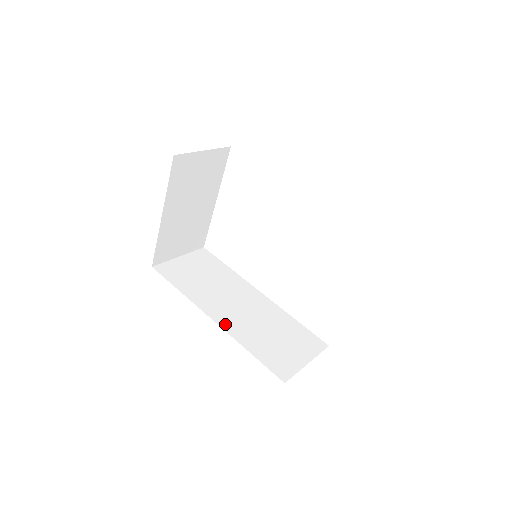
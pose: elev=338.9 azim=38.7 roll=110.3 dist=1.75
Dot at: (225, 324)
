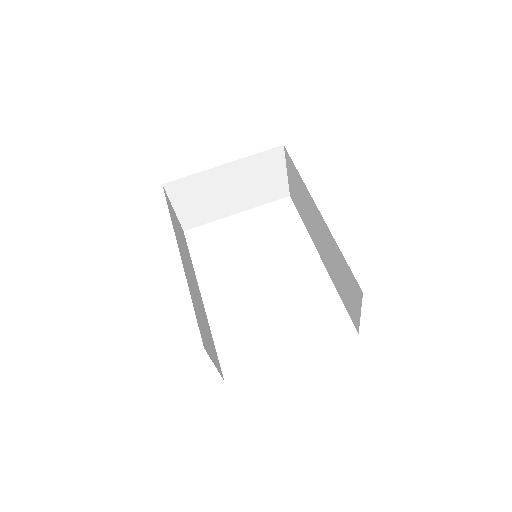
Dot at: occluded
